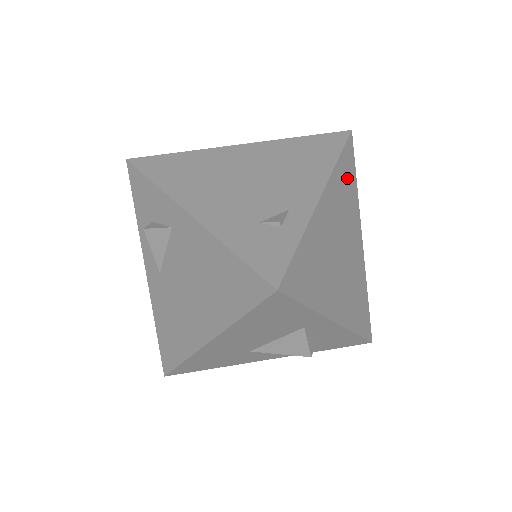
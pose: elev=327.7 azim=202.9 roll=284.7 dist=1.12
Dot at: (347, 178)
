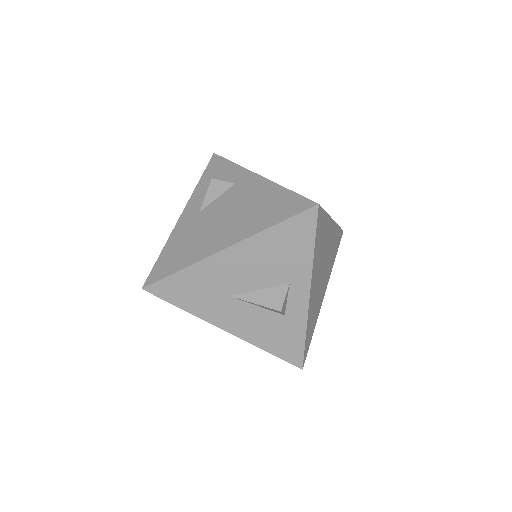
Dot at: (336, 245)
